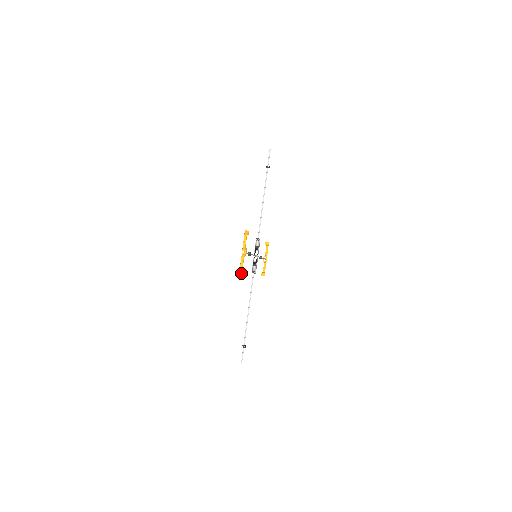
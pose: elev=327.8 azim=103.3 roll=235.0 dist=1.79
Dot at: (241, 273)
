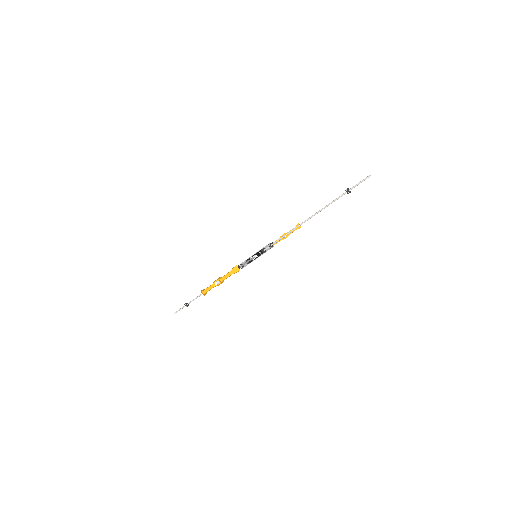
Dot at: (202, 293)
